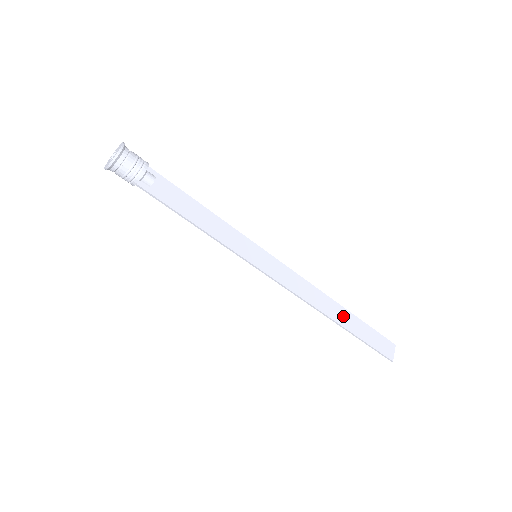
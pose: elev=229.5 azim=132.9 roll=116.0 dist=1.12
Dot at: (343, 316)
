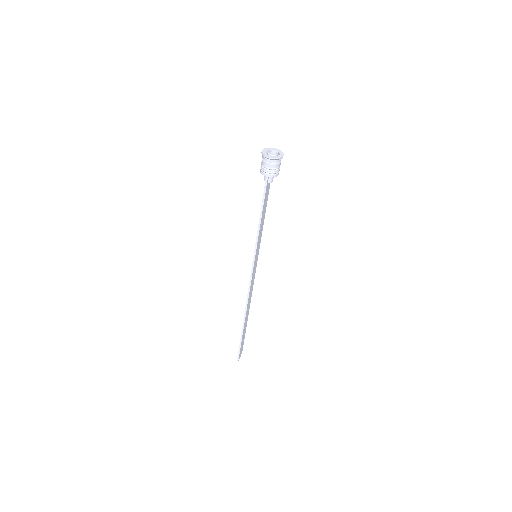
Dot at: occluded
